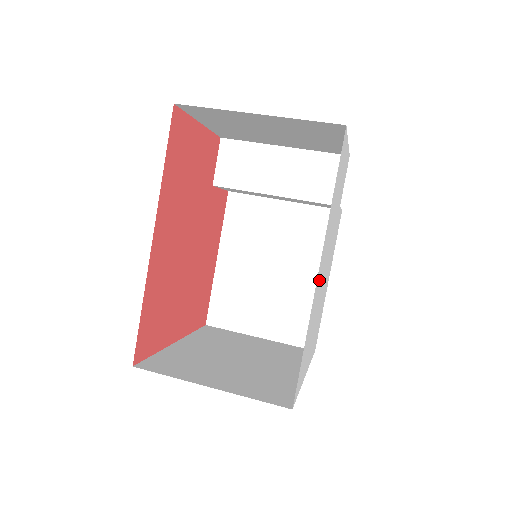
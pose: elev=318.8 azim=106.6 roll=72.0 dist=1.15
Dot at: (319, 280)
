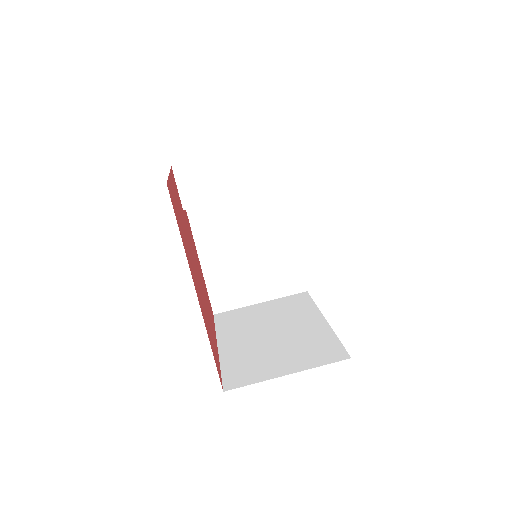
Dot at: occluded
